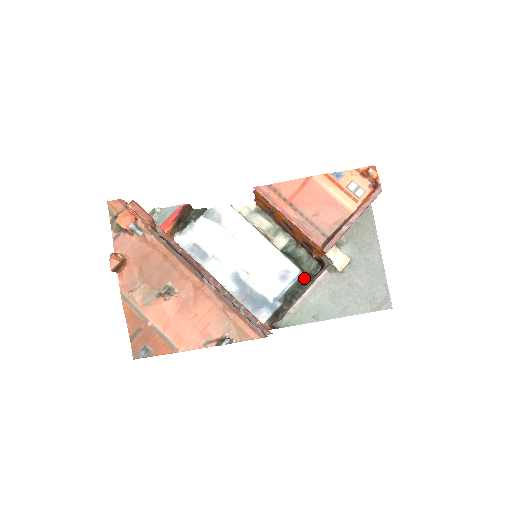
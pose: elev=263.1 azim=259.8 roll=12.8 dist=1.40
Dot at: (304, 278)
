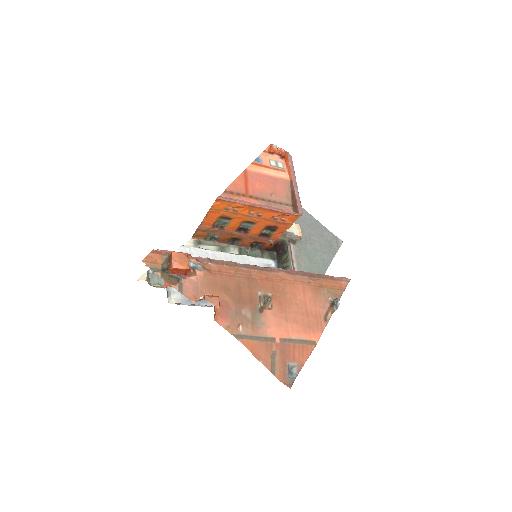
Dot at: (280, 263)
